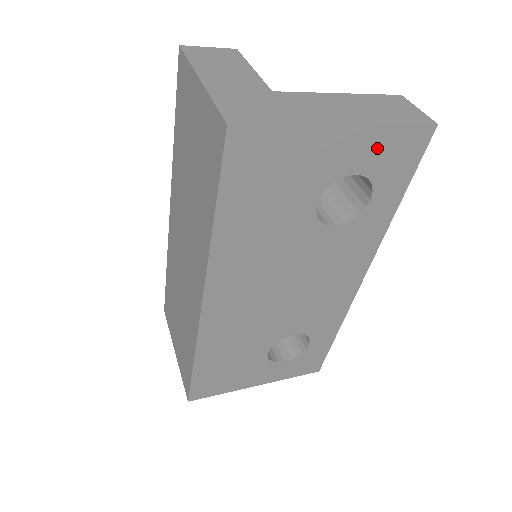
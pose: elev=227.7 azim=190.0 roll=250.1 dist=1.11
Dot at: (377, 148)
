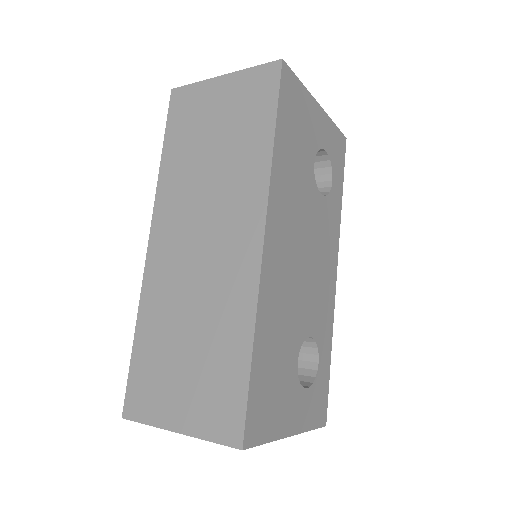
Dot at: (331, 136)
